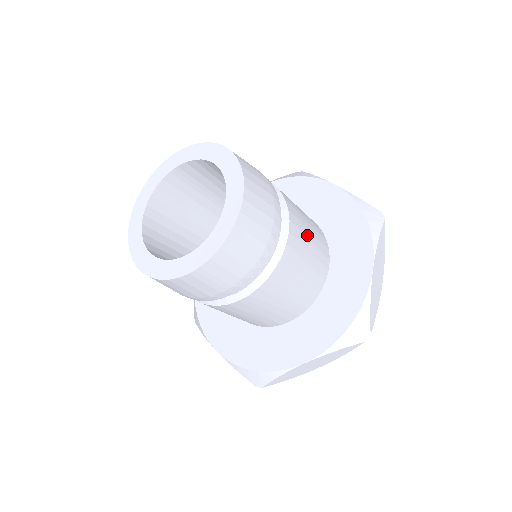
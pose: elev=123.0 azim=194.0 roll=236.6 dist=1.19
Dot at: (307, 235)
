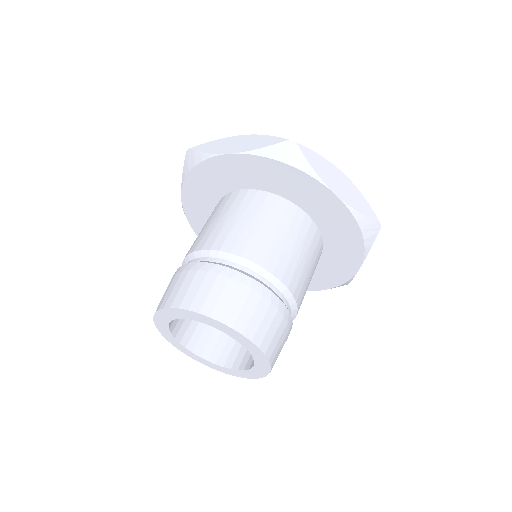
Dot at: (275, 239)
